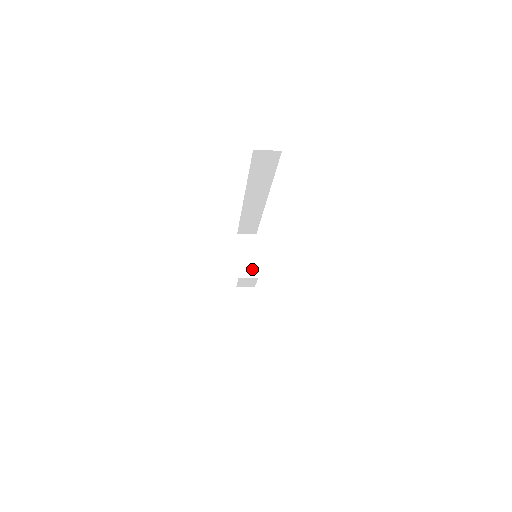
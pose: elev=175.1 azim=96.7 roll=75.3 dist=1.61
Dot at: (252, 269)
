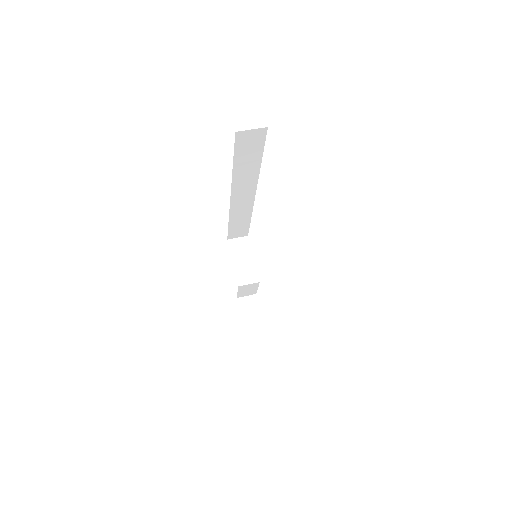
Dot at: (251, 274)
